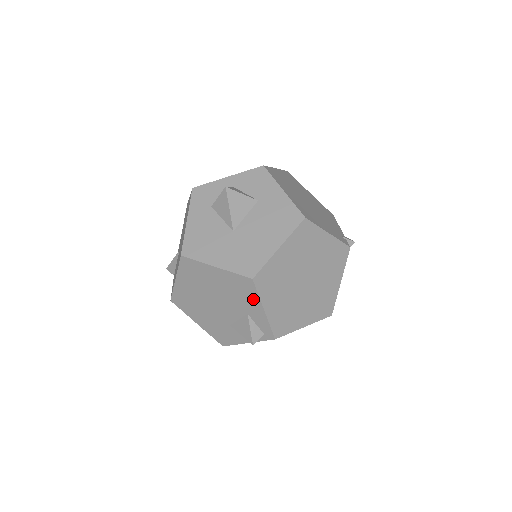
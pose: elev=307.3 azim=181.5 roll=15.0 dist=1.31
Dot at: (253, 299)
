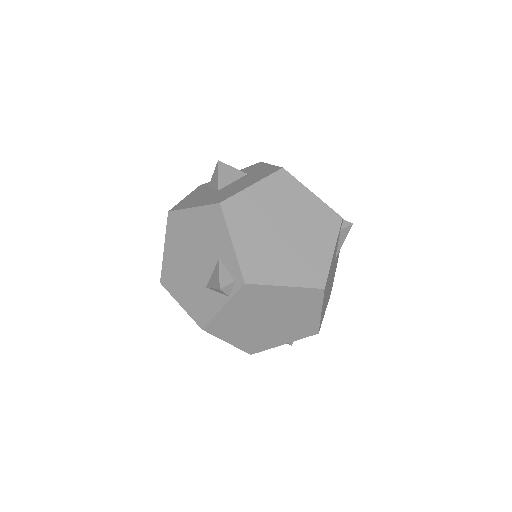
Dot at: (222, 232)
